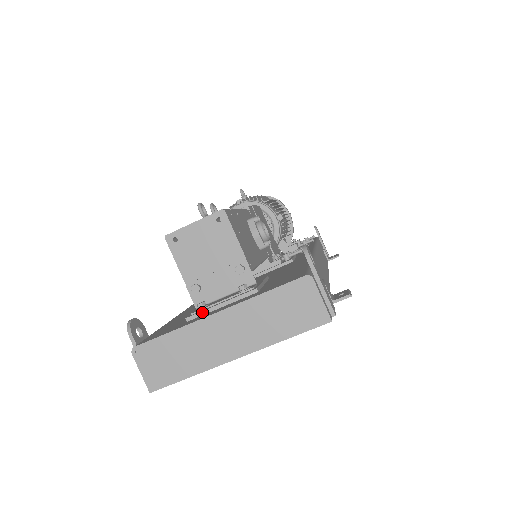
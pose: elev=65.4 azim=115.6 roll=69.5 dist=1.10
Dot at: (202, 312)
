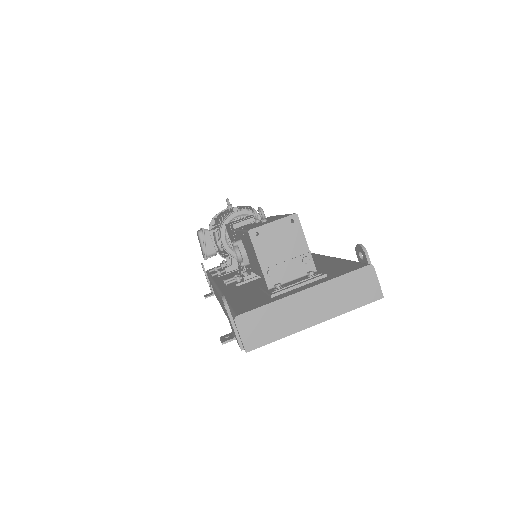
Dot at: (284, 290)
